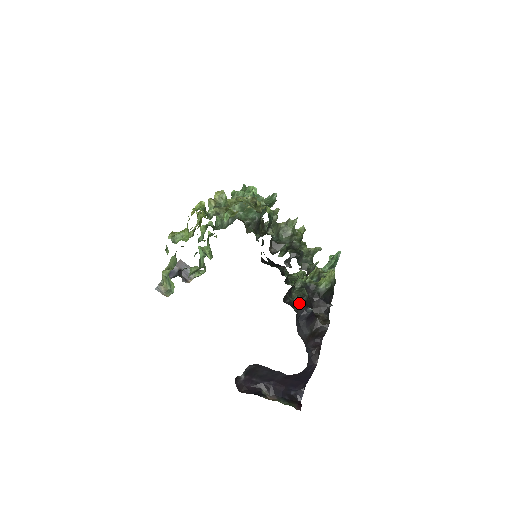
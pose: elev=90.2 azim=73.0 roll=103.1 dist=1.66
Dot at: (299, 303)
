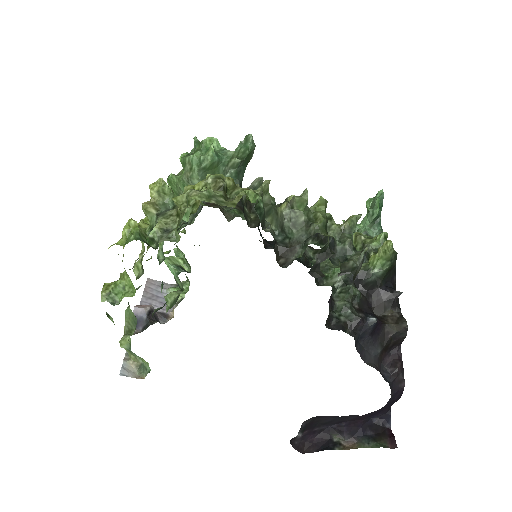
Dot at: (352, 318)
